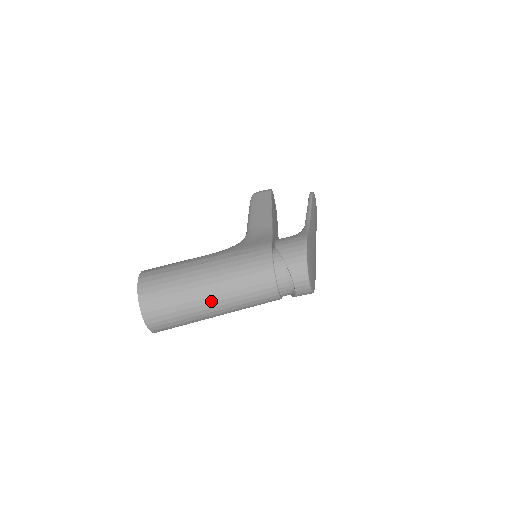
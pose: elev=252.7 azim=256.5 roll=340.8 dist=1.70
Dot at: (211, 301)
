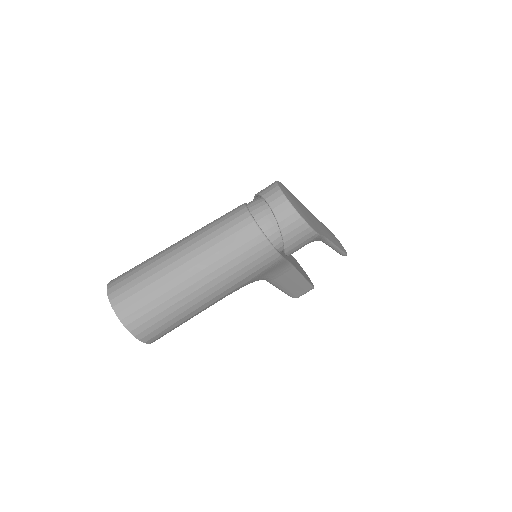
Dot at: (179, 251)
